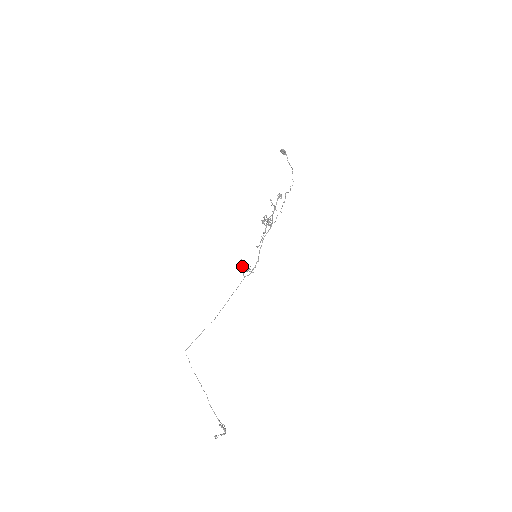
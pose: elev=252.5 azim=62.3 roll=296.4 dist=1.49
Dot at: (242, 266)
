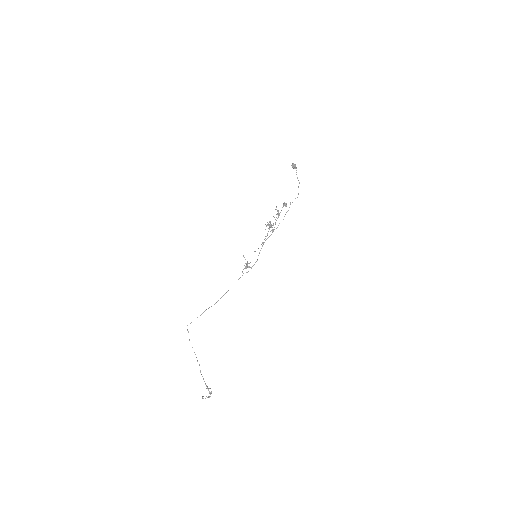
Dot at: occluded
